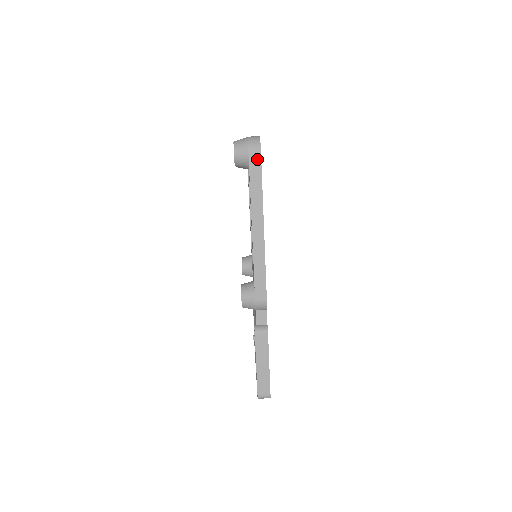
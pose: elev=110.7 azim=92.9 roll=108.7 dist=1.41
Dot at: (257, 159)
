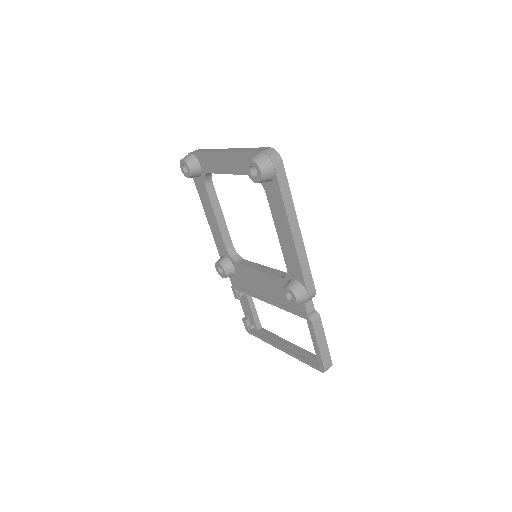
Dot at: (282, 170)
